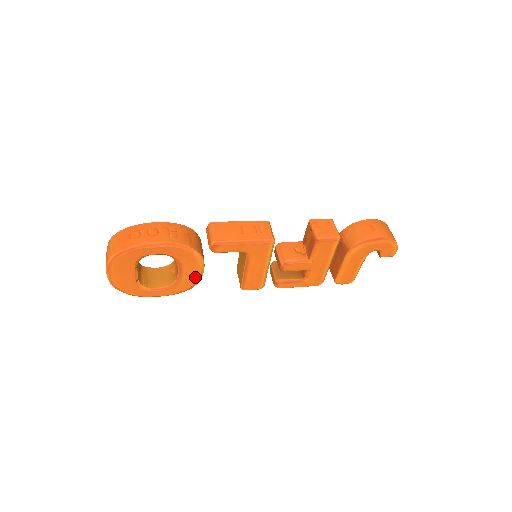
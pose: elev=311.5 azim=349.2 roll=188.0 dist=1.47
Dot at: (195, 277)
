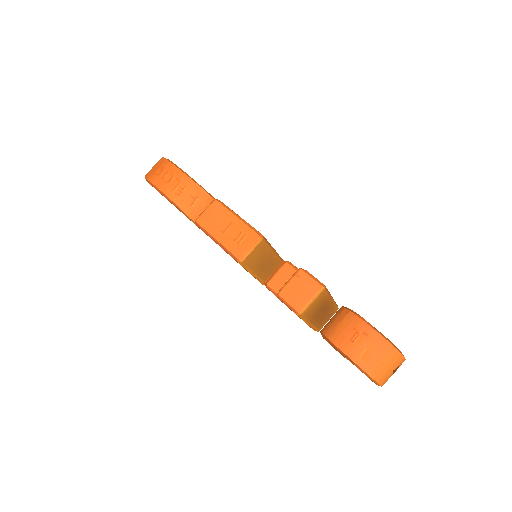
Dot at: occluded
